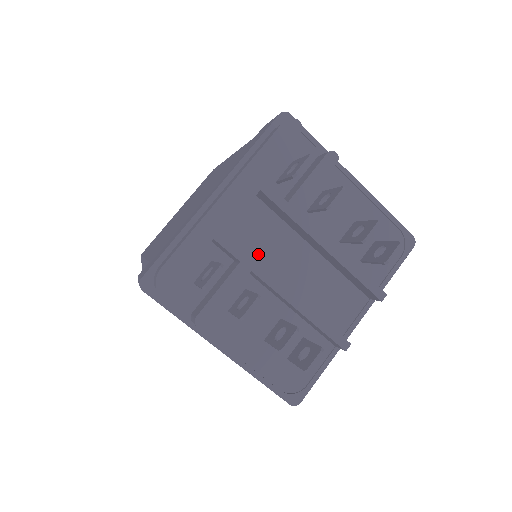
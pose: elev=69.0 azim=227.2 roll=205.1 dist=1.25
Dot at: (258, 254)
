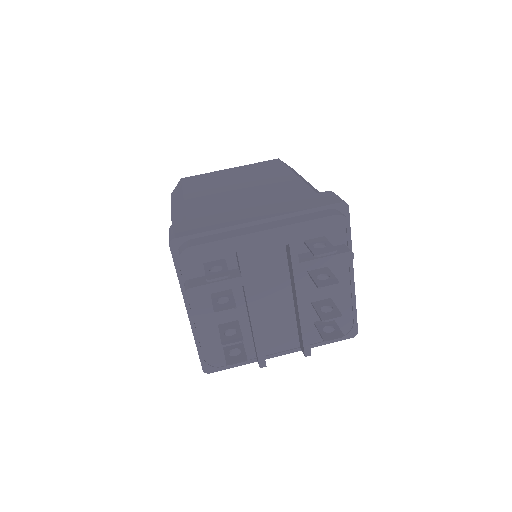
Dot at: (256, 274)
